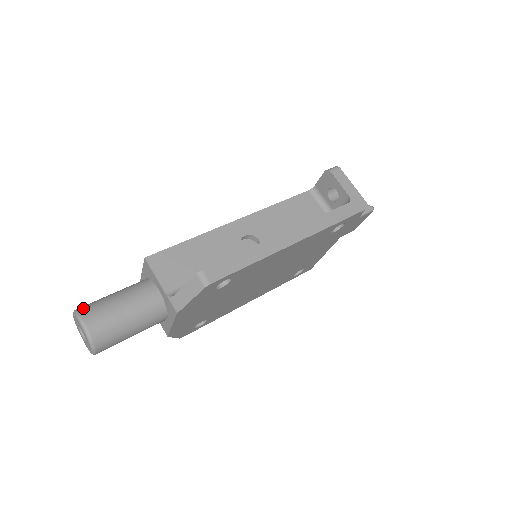
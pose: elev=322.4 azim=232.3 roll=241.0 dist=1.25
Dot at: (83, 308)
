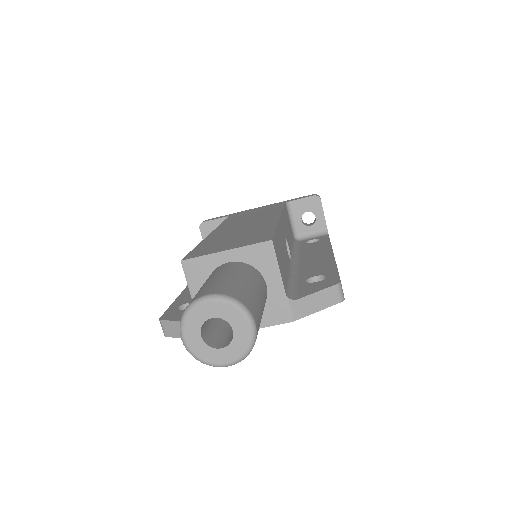
Dot at: (238, 295)
